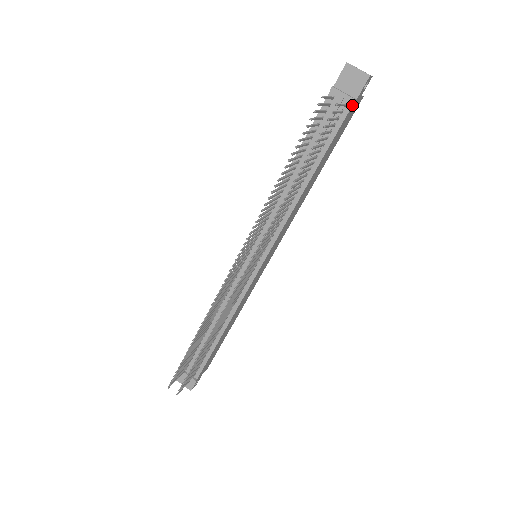
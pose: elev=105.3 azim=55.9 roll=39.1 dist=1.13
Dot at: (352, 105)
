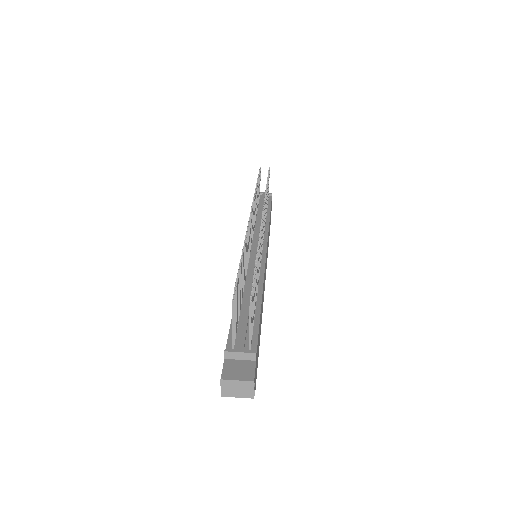
Dot at: occluded
